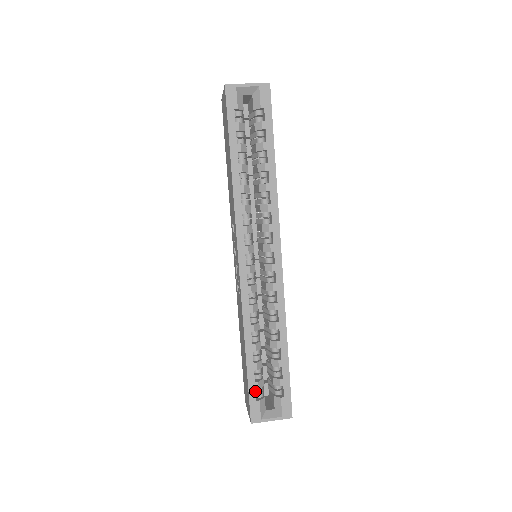
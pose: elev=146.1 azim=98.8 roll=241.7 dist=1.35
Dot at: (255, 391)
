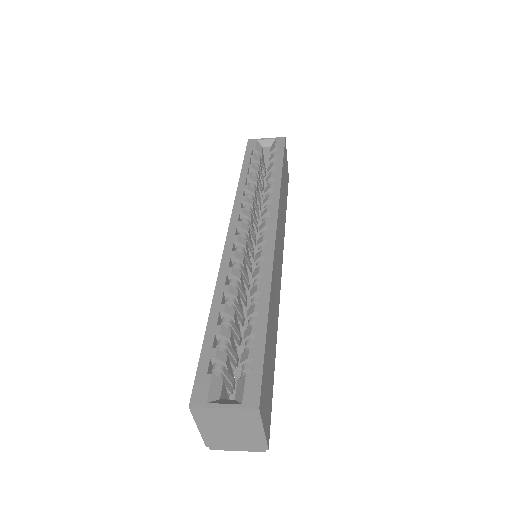
Dot at: (209, 360)
